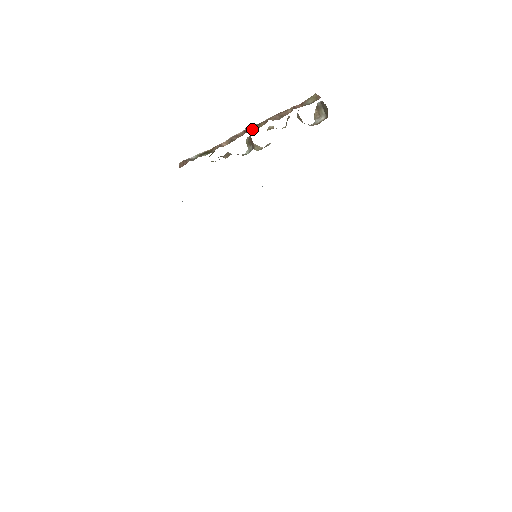
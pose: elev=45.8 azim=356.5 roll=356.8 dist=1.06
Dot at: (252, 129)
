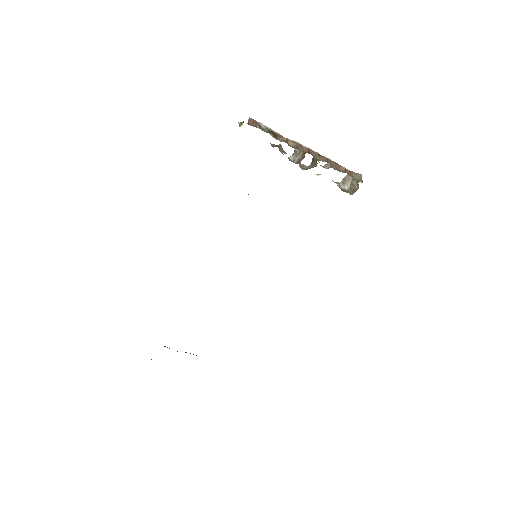
Dot at: (315, 155)
